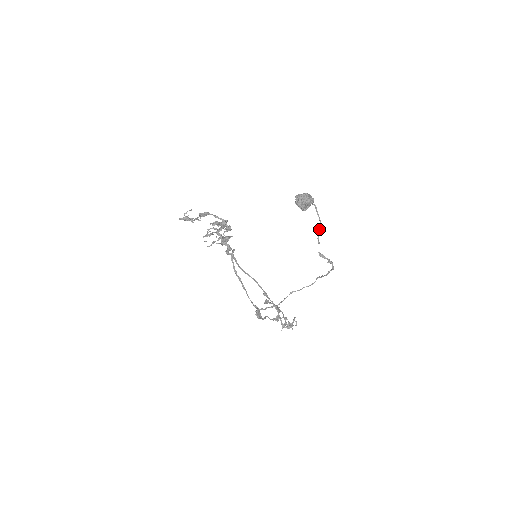
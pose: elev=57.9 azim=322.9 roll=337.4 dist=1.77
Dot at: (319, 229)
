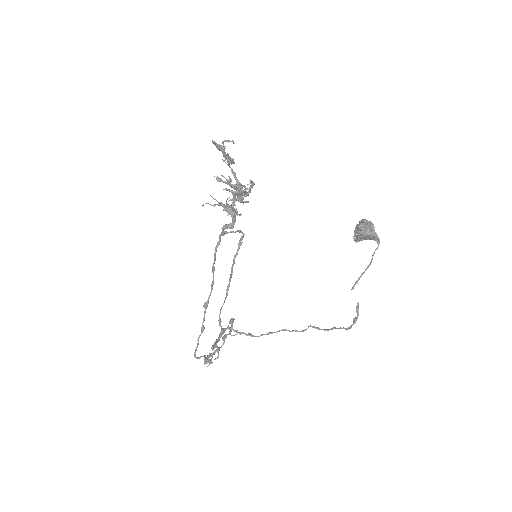
Dot at: occluded
